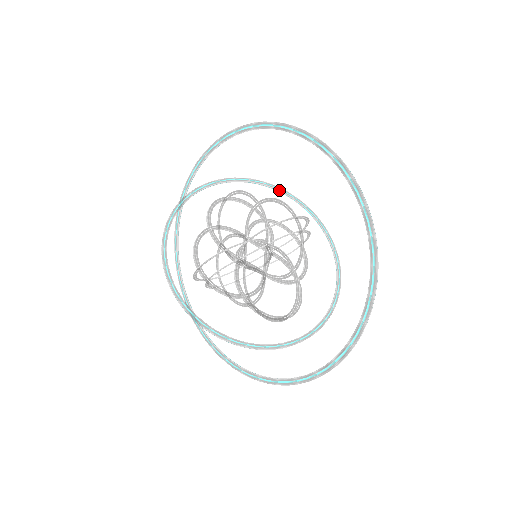
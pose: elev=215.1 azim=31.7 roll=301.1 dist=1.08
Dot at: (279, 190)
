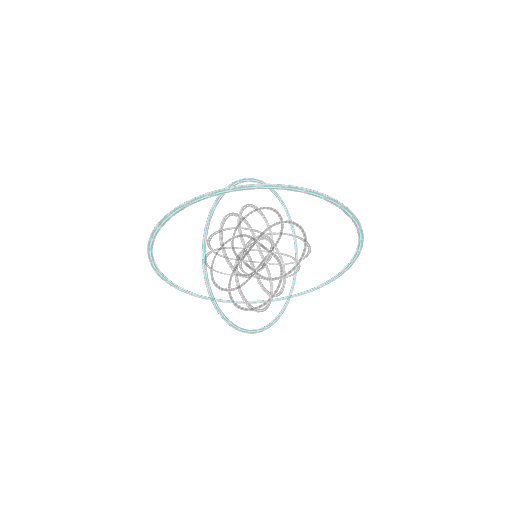
Dot at: (239, 183)
